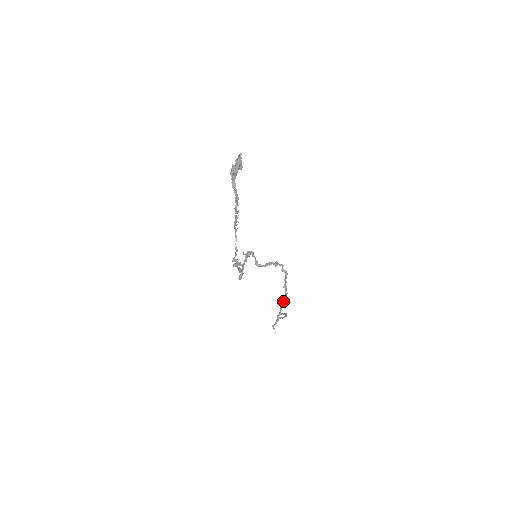
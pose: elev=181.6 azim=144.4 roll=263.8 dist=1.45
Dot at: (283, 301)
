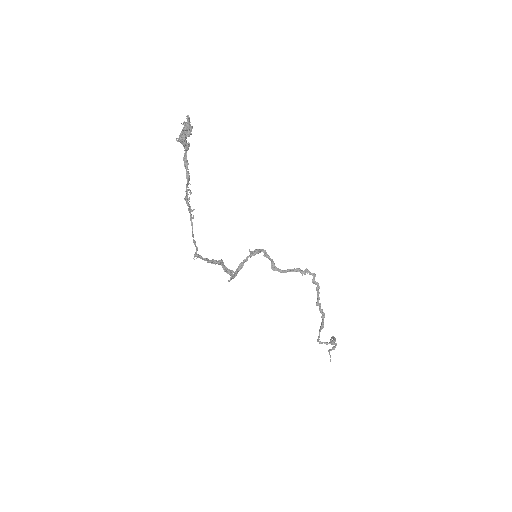
Dot at: (321, 322)
